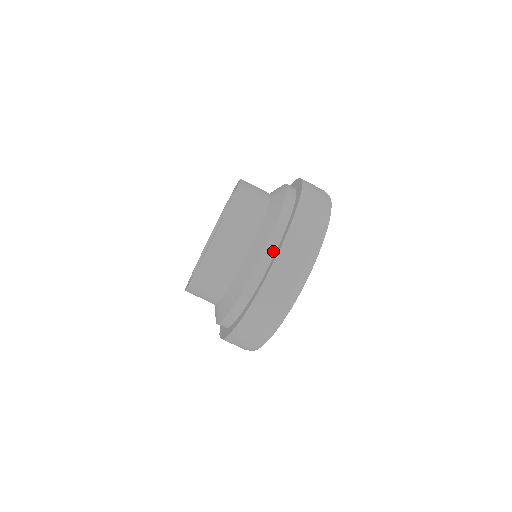
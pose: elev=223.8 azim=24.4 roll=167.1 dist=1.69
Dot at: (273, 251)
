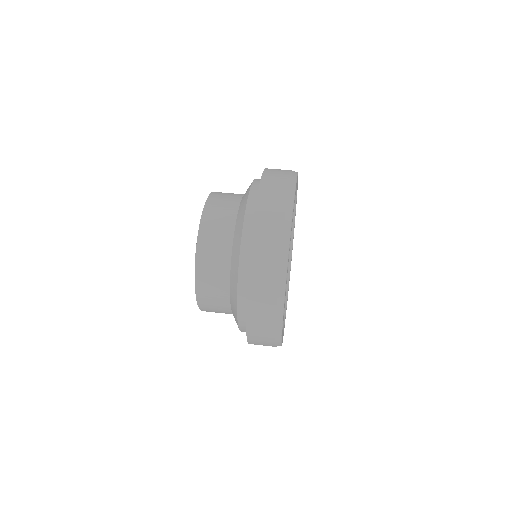
Dot at: (254, 209)
